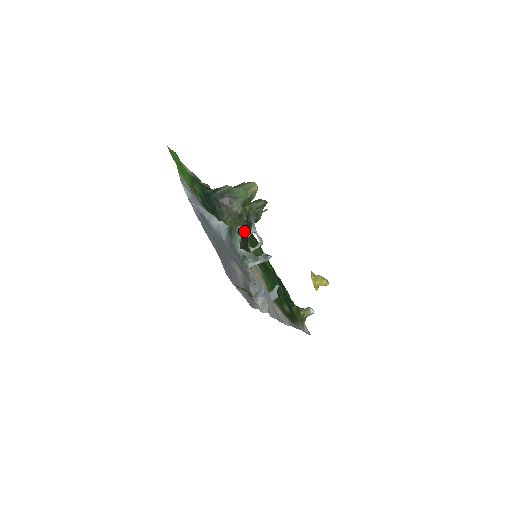
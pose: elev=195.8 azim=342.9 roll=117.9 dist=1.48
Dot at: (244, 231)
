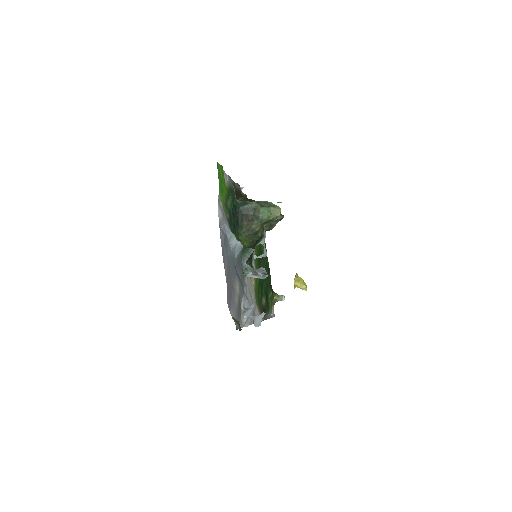
Dot at: (254, 244)
